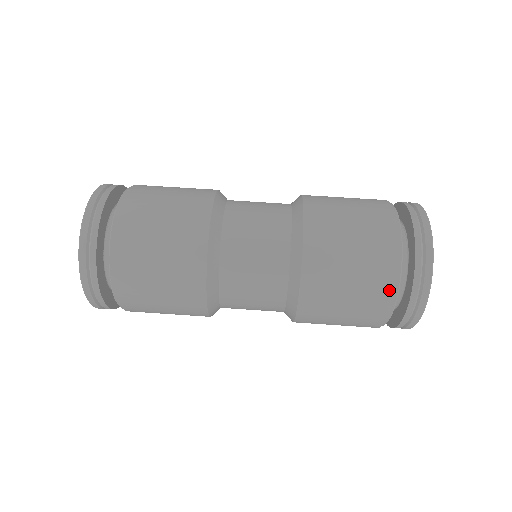
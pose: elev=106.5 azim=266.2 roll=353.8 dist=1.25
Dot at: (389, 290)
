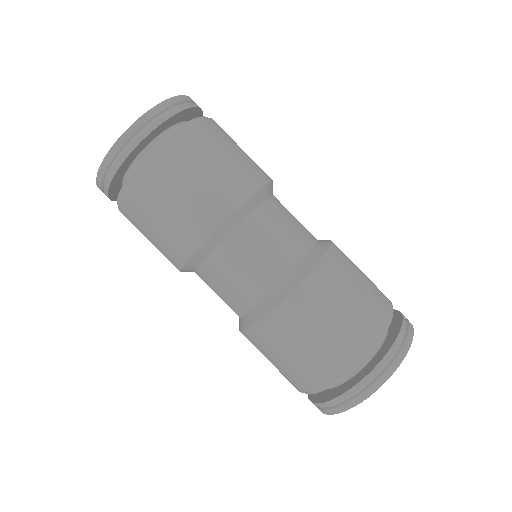
Dot at: (297, 389)
